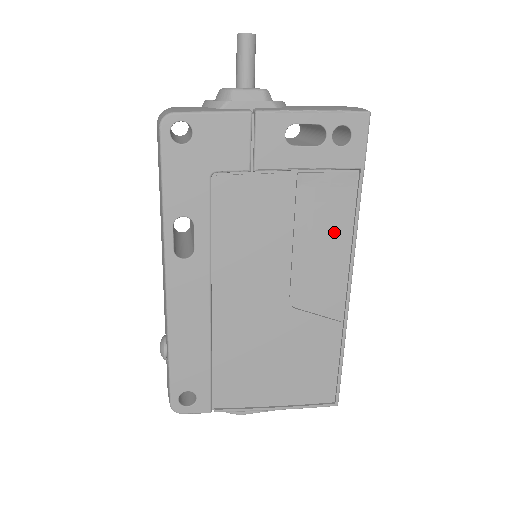
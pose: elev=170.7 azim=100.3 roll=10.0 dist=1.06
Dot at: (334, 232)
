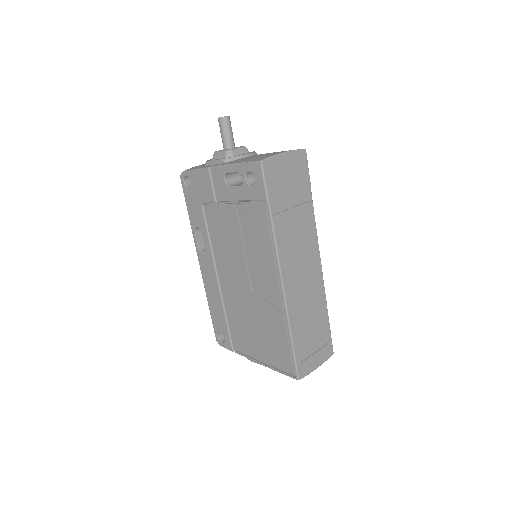
Dot at: (263, 245)
